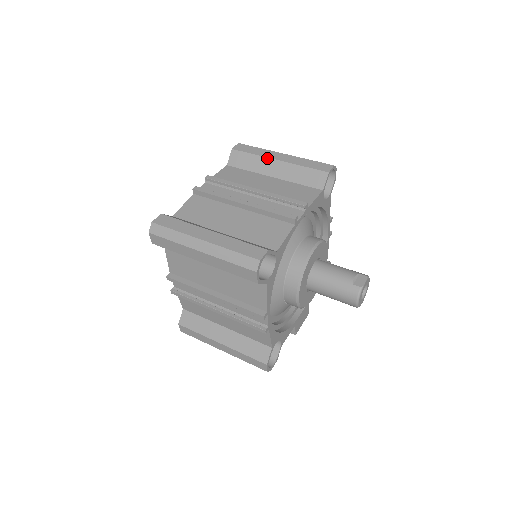
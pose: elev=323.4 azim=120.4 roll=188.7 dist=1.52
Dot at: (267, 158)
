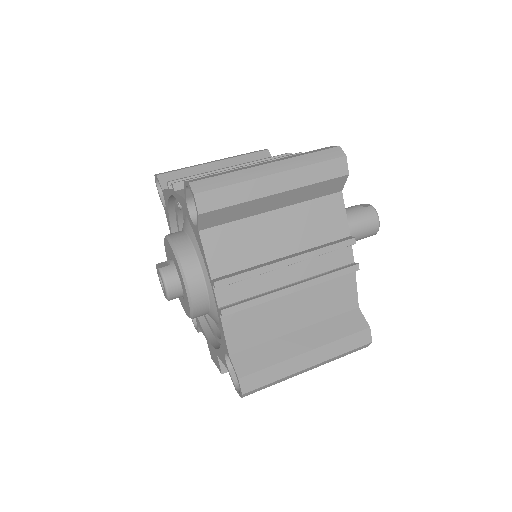
Dot at: (202, 165)
